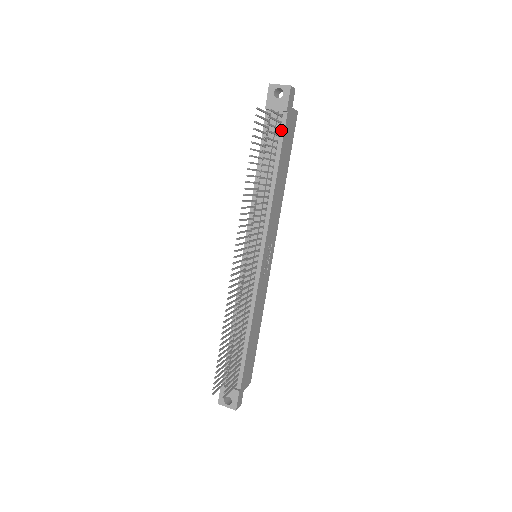
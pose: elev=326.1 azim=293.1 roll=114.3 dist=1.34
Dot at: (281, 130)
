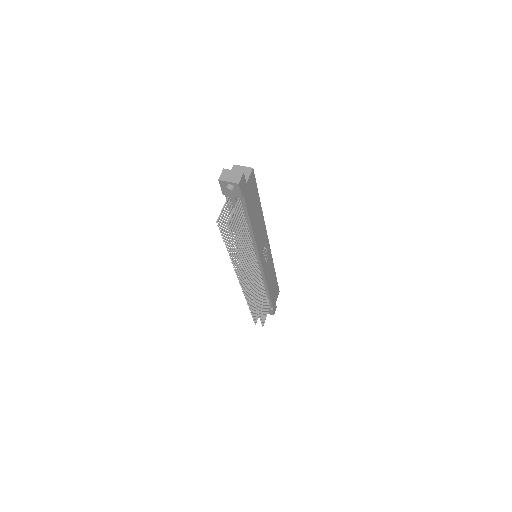
Dot at: (243, 205)
